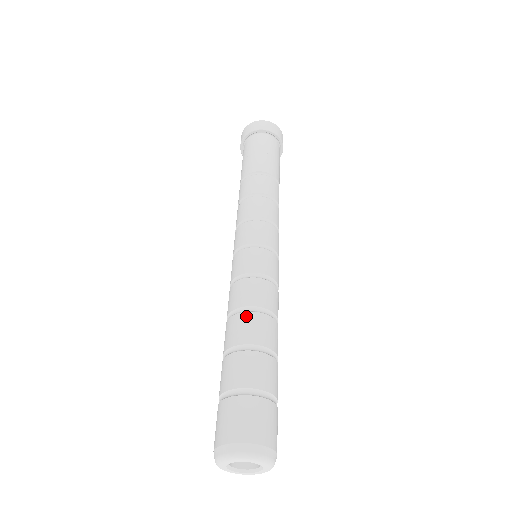
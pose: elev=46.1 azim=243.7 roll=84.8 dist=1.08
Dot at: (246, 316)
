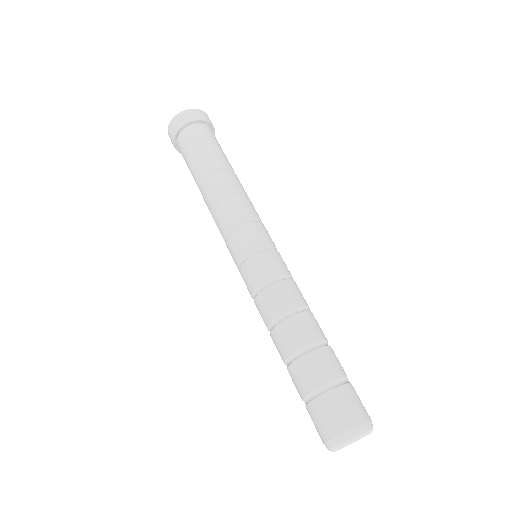
Dot at: (275, 332)
